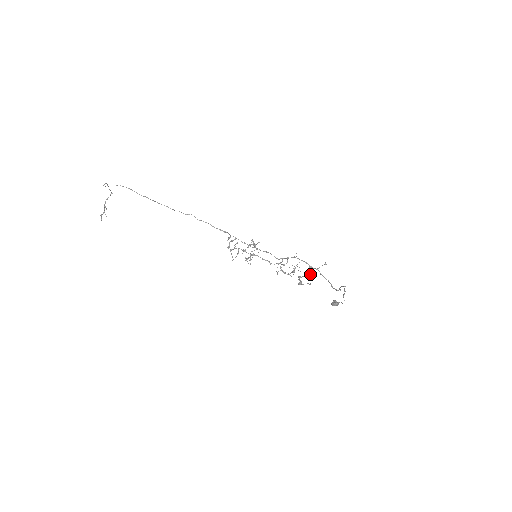
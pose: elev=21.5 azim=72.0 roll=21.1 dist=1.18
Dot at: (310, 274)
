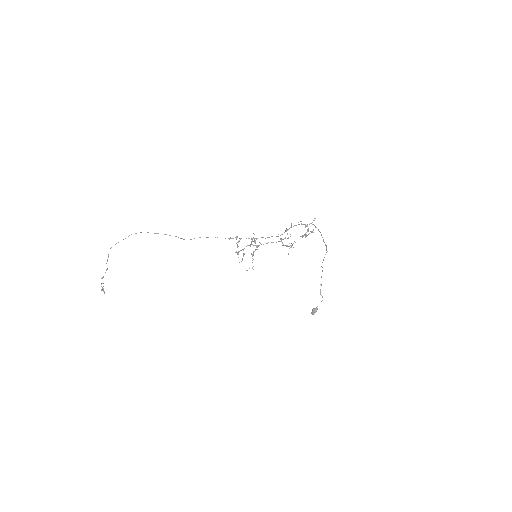
Dot at: (308, 229)
